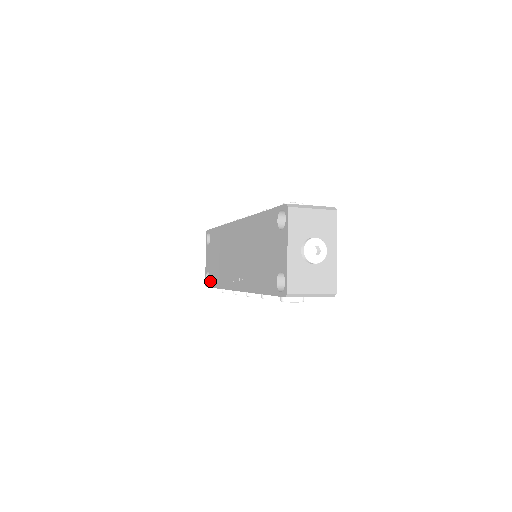
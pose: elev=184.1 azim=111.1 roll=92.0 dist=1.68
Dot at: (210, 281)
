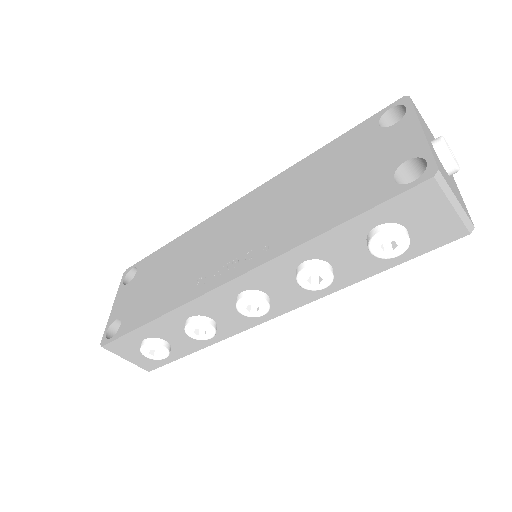
Dot at: (124, 326)
